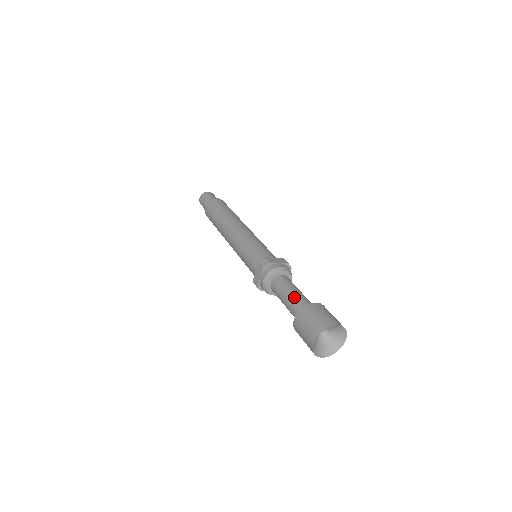
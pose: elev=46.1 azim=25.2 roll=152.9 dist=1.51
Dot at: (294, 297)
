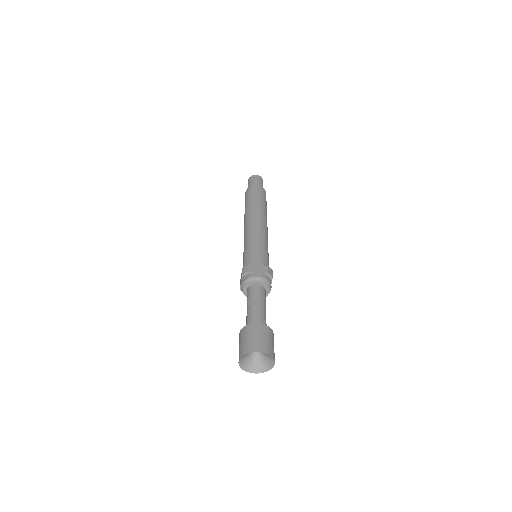
Dot at: (251, 311)
